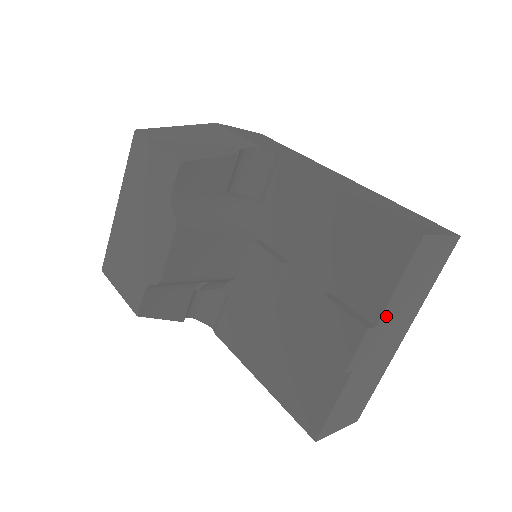
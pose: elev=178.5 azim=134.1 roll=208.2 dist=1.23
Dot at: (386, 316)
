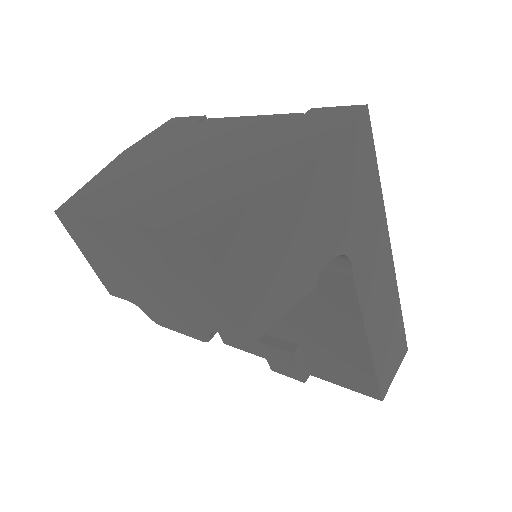
Dot at: occluded
